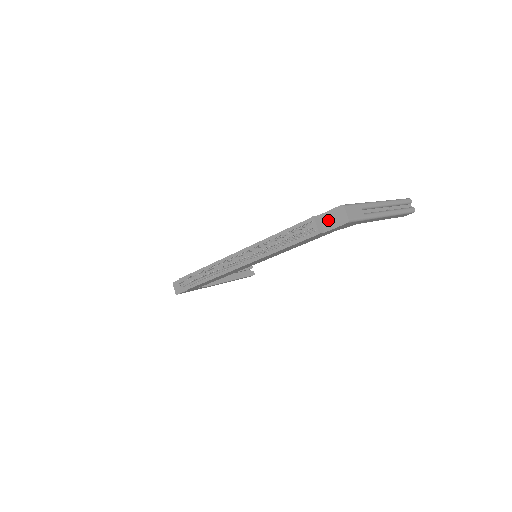
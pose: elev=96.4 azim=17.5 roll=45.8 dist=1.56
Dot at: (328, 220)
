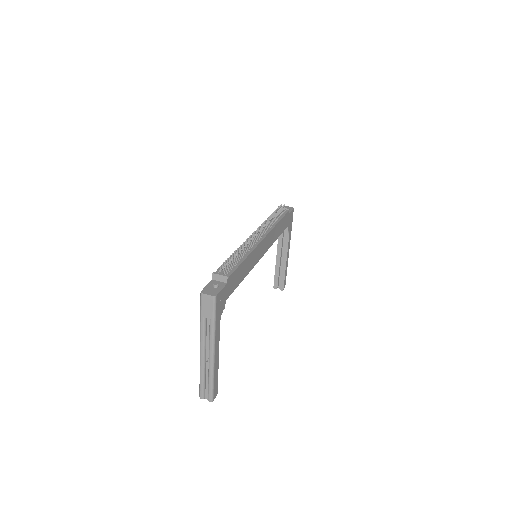
Dot at: occluded
